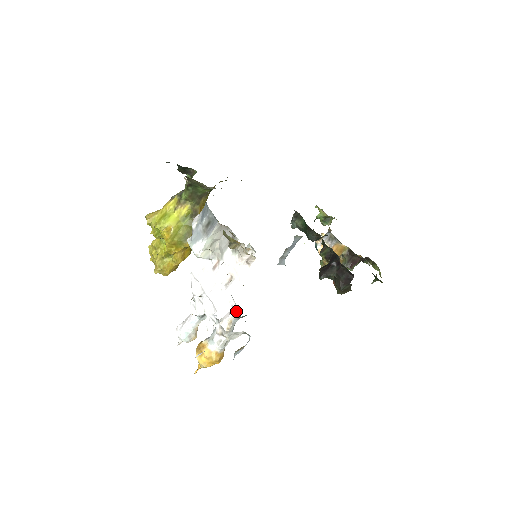
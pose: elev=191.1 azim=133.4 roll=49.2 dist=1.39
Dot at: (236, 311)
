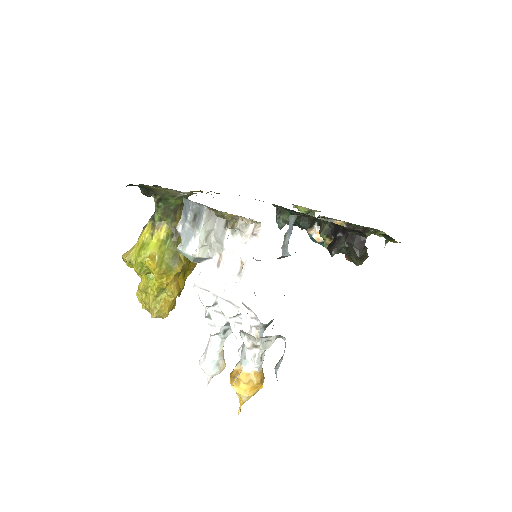
Dot at: (258, 320)
